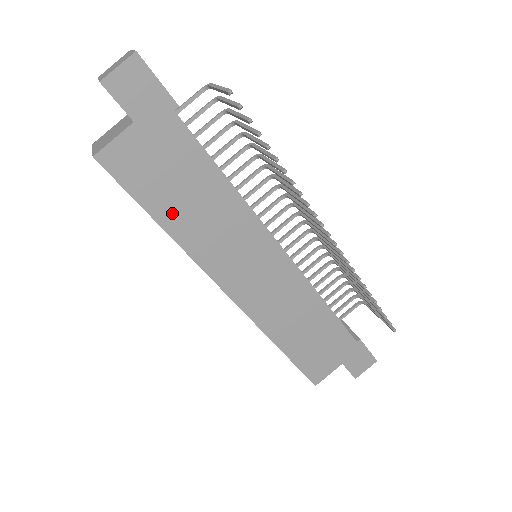
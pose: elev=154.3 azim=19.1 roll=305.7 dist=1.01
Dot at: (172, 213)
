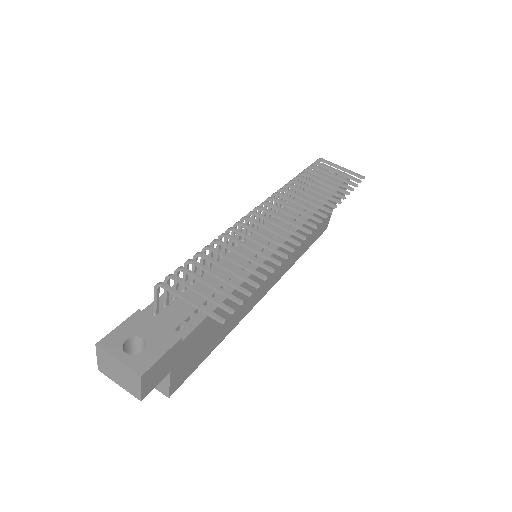
Dot at: (218, 337)
